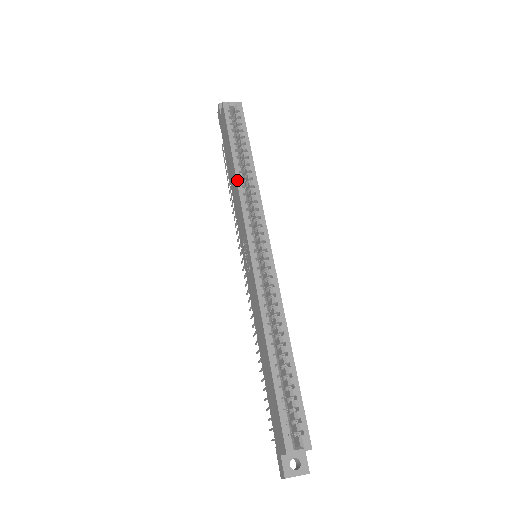
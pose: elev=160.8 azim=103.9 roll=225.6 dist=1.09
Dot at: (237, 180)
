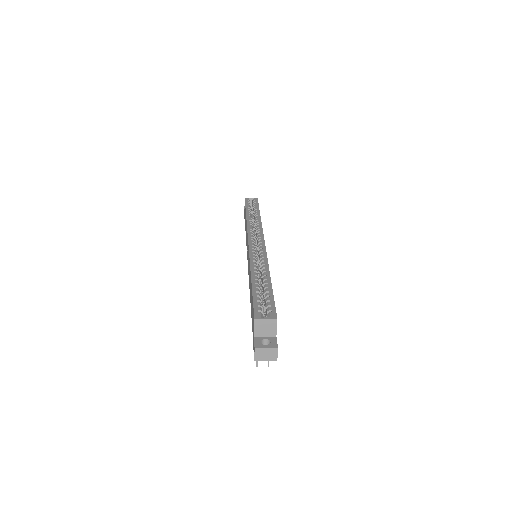
Dot at: (247, 220)
